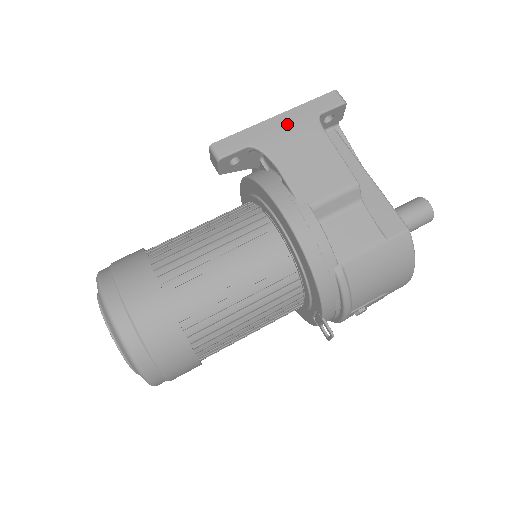
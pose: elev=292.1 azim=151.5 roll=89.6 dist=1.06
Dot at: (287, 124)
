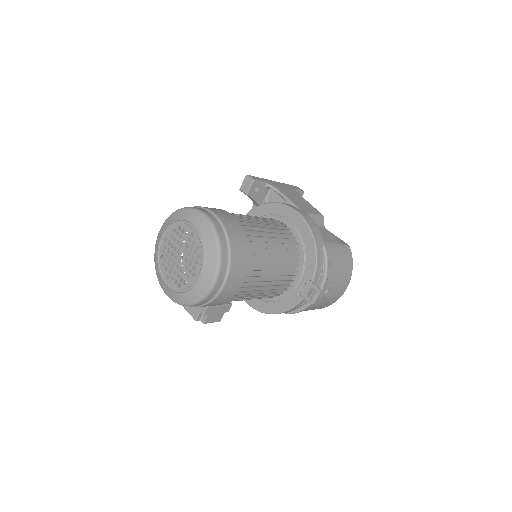
Dot at: (281, 185)
